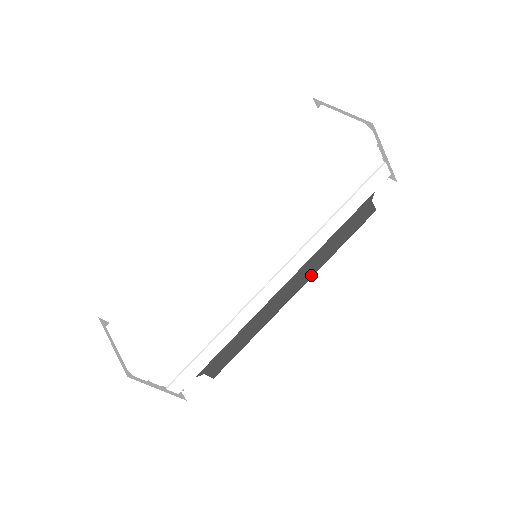
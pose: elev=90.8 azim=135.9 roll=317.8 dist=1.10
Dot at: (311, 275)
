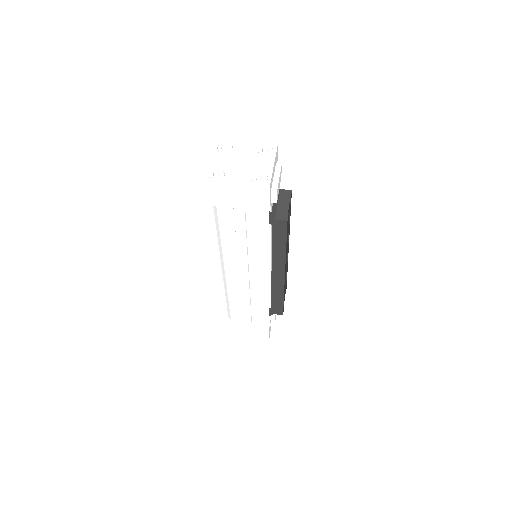
Dot at: (284, 264)
